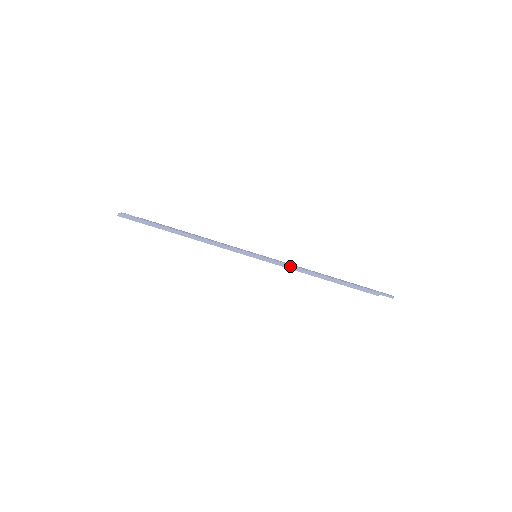
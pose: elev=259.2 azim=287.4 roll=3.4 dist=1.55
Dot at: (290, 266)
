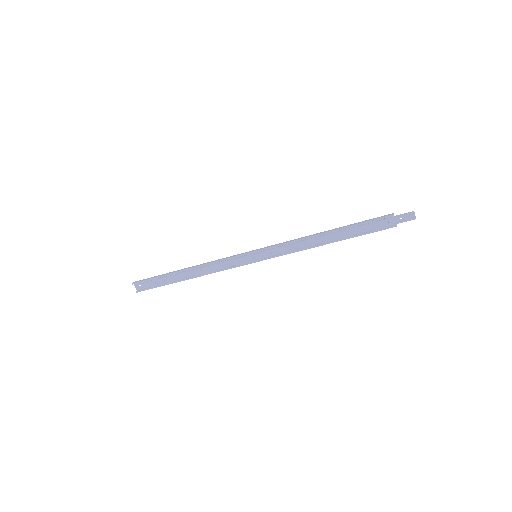
Dot at: occluded
